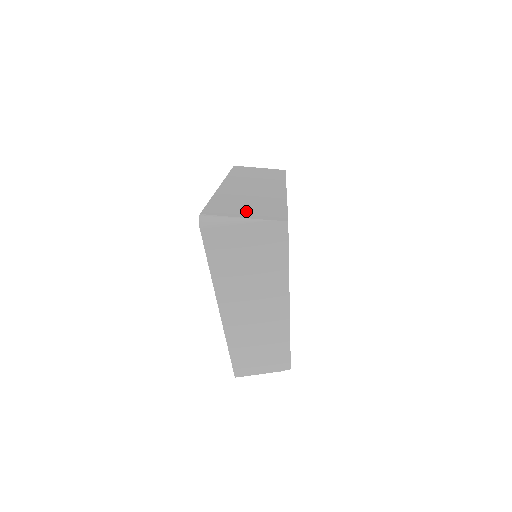
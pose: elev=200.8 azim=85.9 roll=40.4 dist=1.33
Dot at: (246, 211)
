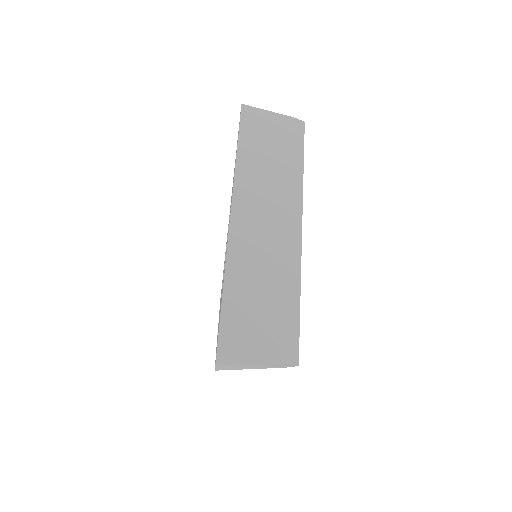
Dot at: occluded
